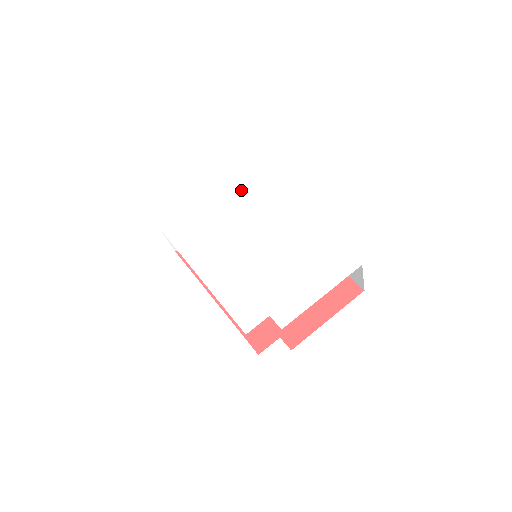
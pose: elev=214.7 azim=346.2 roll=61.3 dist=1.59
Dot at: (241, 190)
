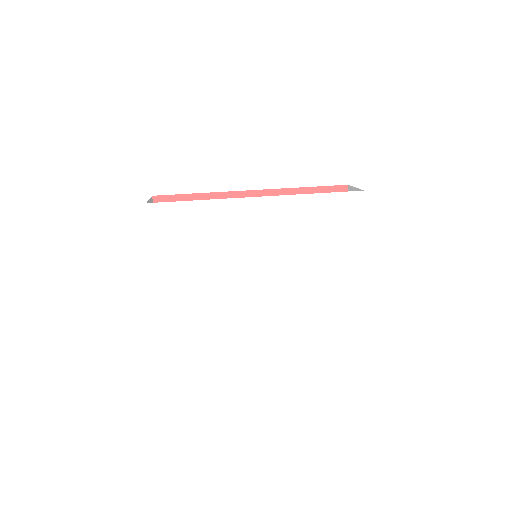
Dot at: (181, 230)
